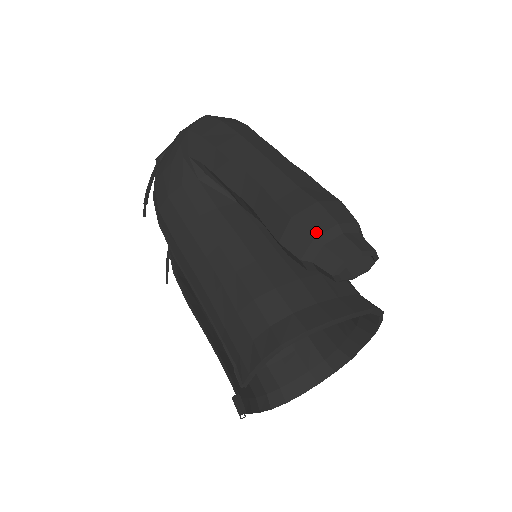
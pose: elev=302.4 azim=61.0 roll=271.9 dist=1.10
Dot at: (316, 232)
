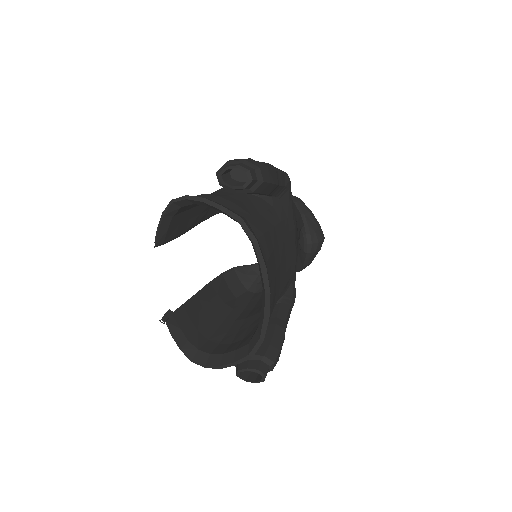
Dot at: (231, 161)
